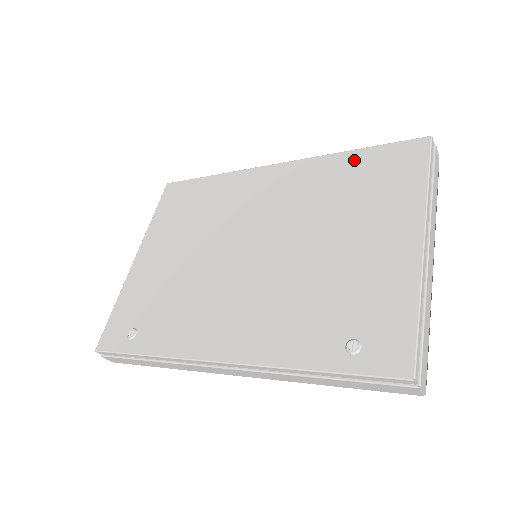
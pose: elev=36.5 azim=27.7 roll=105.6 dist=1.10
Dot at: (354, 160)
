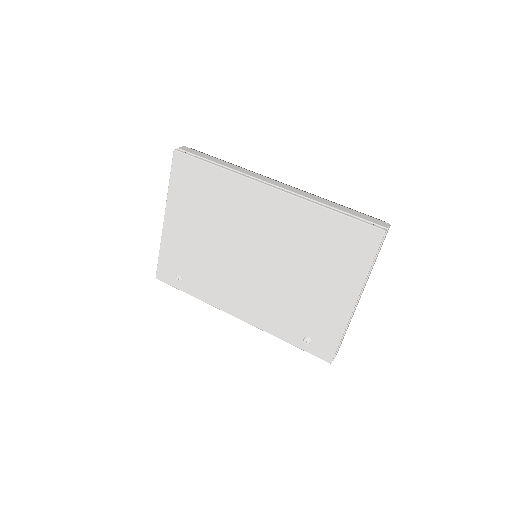
Dot at: (330, 221)
